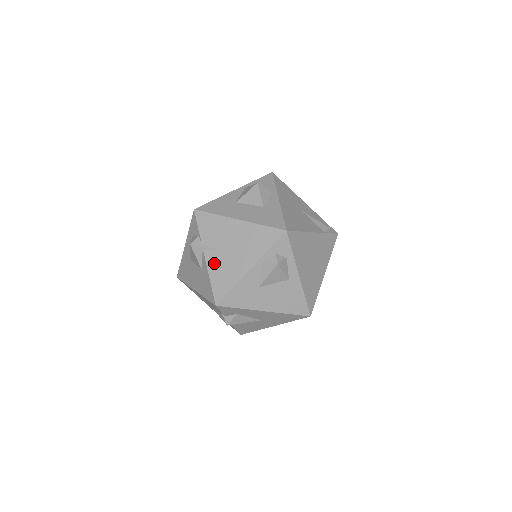
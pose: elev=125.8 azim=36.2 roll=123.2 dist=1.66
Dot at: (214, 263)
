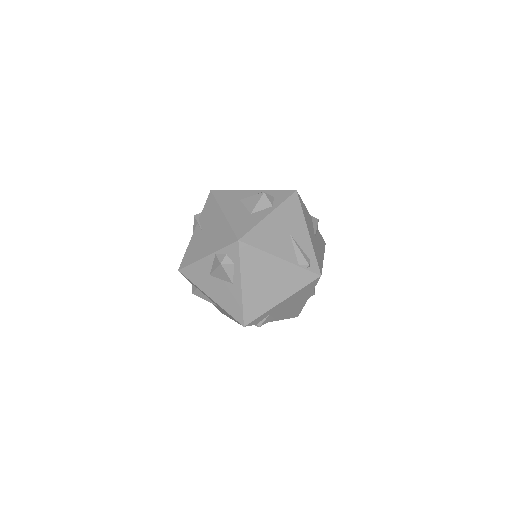
Dot at: (195, 238)
